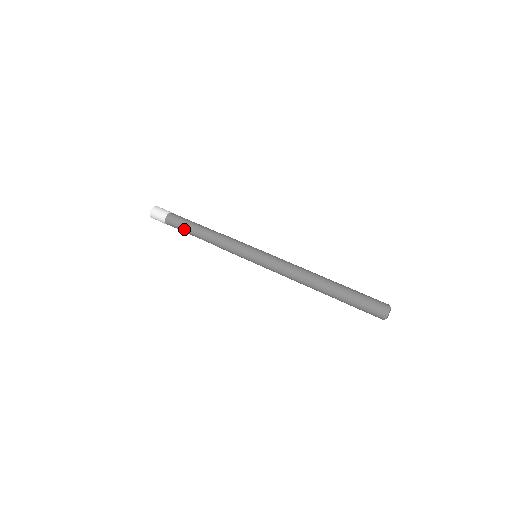
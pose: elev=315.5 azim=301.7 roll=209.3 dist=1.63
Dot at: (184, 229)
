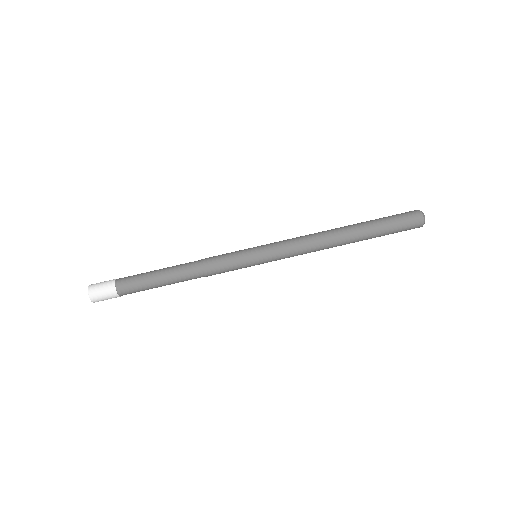
Dot at: occluded
